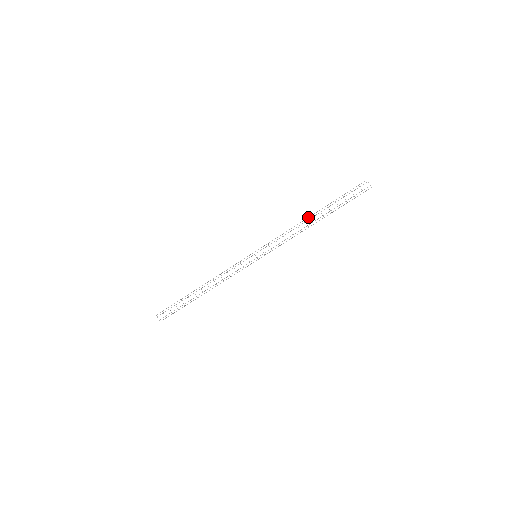
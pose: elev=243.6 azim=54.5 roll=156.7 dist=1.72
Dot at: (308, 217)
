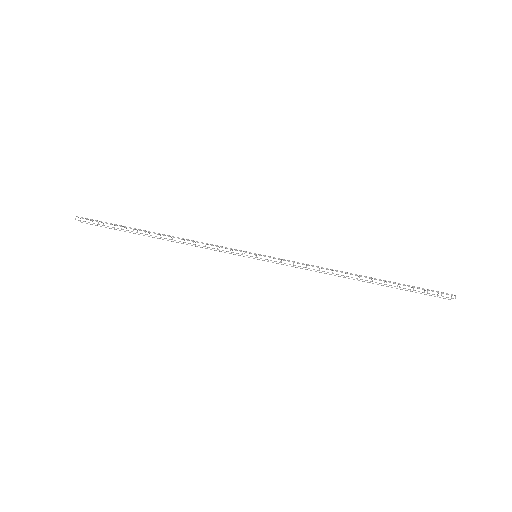
Dot at: occluded
